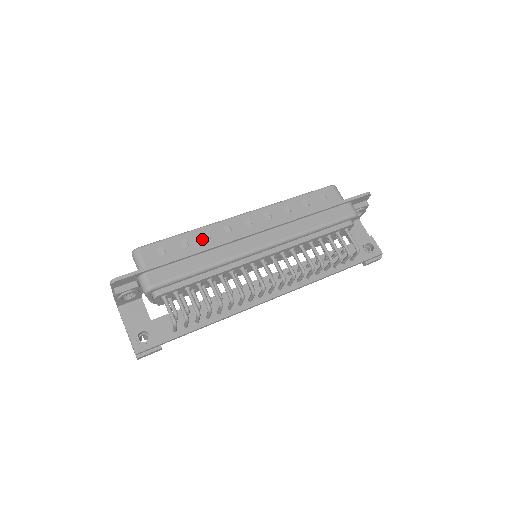
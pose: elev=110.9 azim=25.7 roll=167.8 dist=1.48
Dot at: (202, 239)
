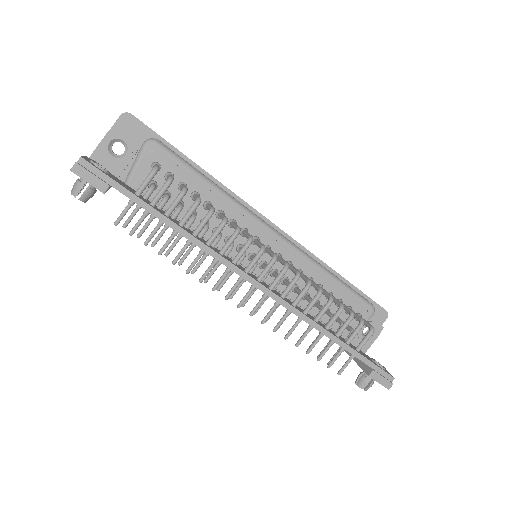
Dot at: occluded
